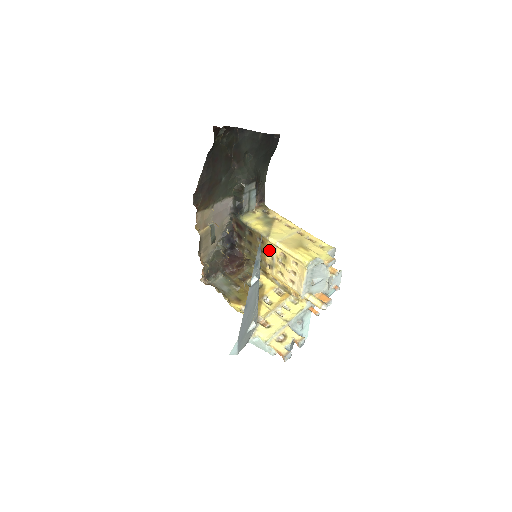
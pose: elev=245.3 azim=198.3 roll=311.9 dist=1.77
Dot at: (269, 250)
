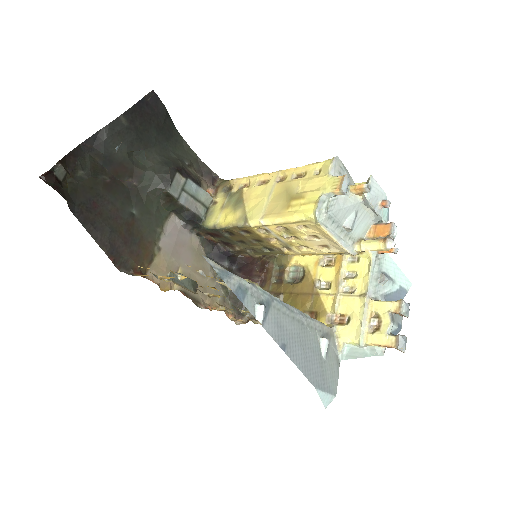
Dot at: (264, 235)
